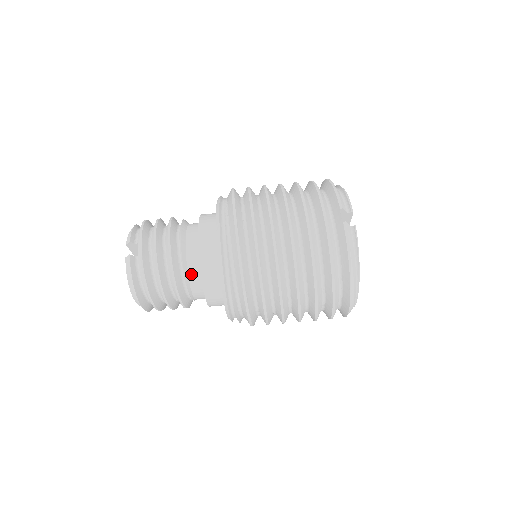
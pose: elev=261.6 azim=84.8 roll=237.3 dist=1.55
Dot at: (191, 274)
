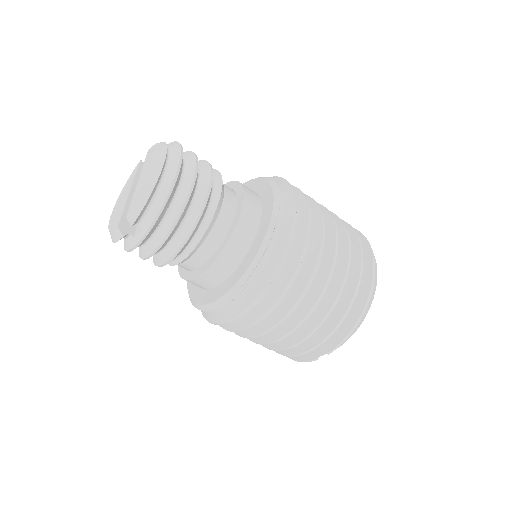
Dot at: occluded
